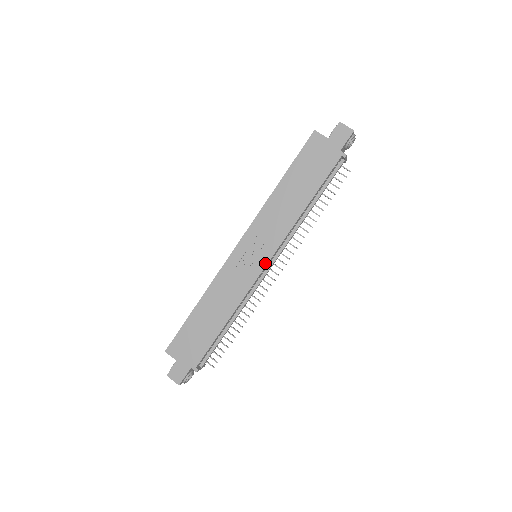
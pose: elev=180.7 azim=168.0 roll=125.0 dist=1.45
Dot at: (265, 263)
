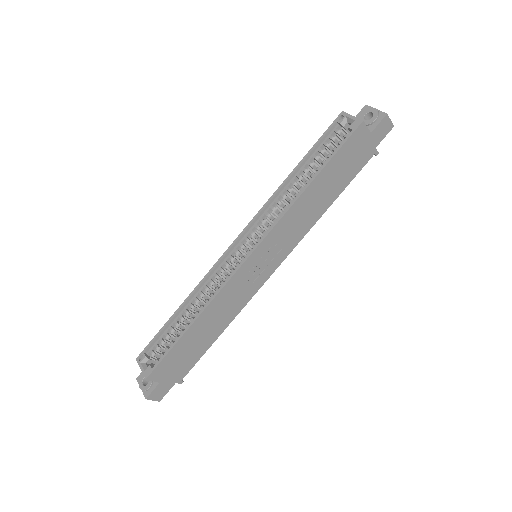
Dot at: (274, 269)
